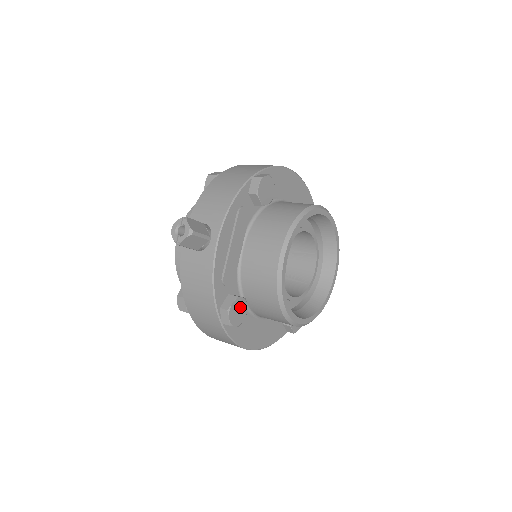
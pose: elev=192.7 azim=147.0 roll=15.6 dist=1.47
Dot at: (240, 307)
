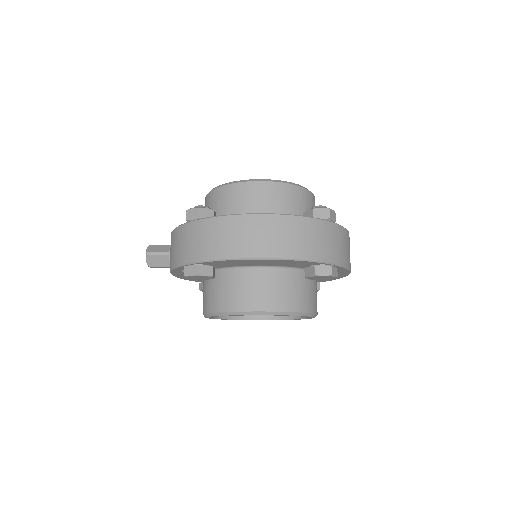
Dot at: occluded
